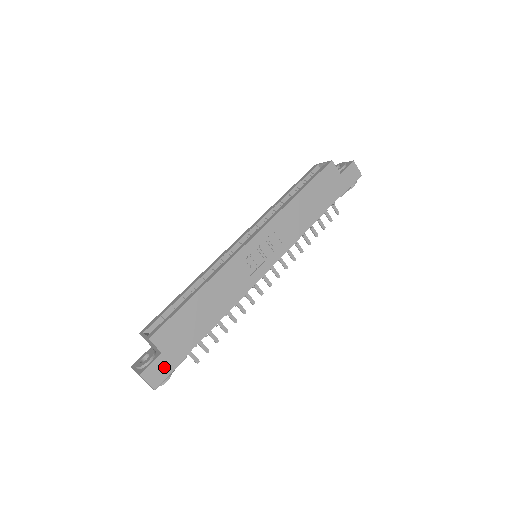
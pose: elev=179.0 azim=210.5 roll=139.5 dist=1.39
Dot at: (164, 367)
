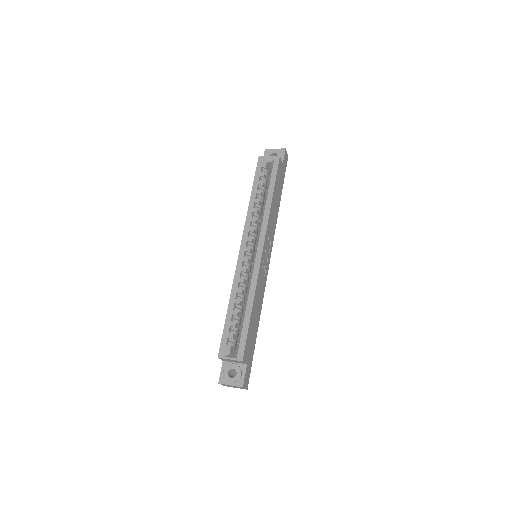
Dot at: (248, 372)
